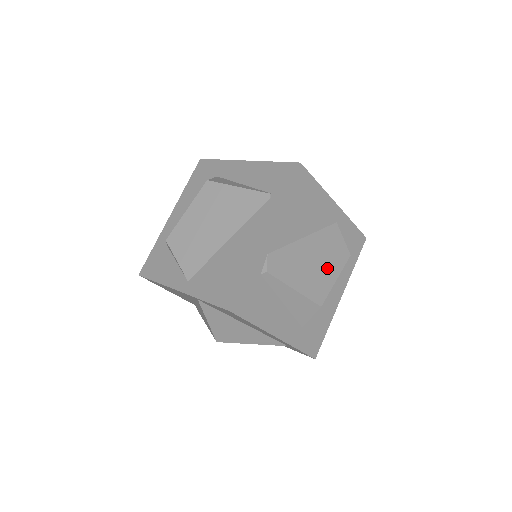
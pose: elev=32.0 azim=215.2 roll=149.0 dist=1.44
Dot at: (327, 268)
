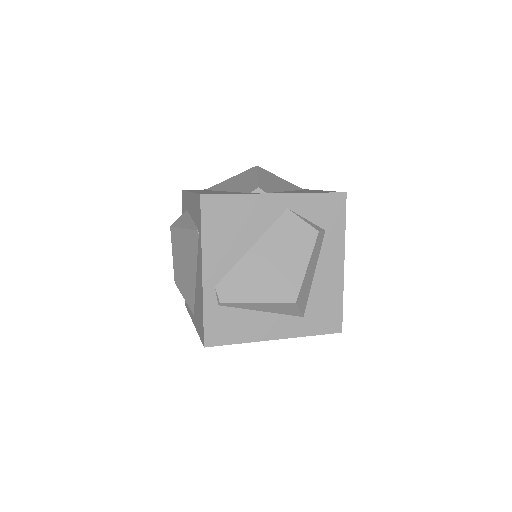
Dot at: (291, 262)
